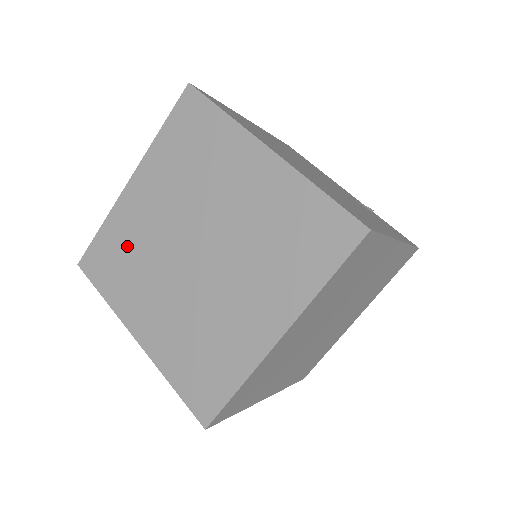
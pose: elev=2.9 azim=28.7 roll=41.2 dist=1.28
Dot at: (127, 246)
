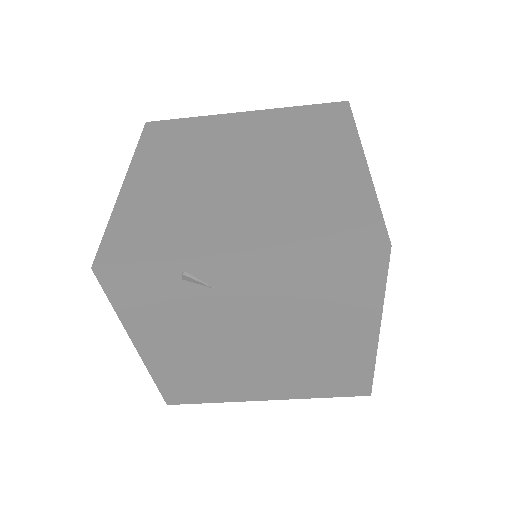
Dot at: (159, 212)
